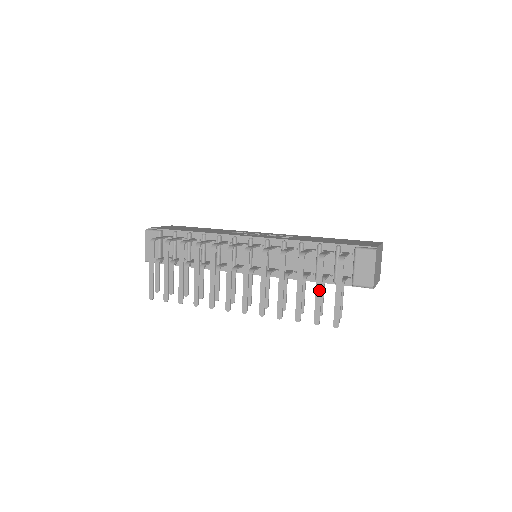
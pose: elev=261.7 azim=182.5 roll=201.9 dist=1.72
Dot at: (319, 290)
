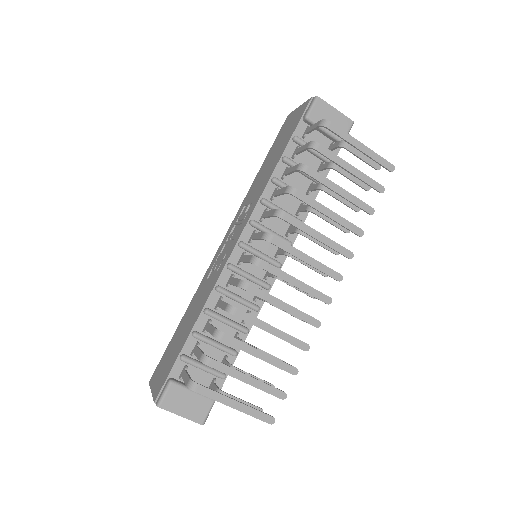
Dot at: (349, 167)
